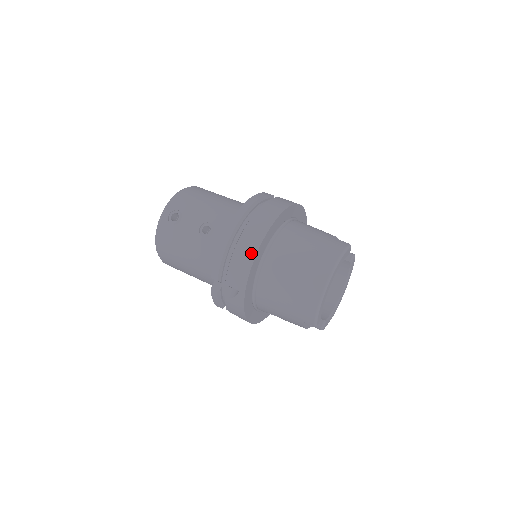
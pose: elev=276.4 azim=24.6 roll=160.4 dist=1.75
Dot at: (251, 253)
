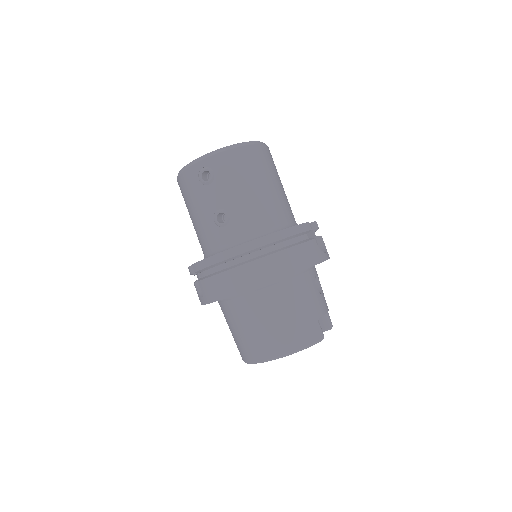
Dot at: (231, 290)
